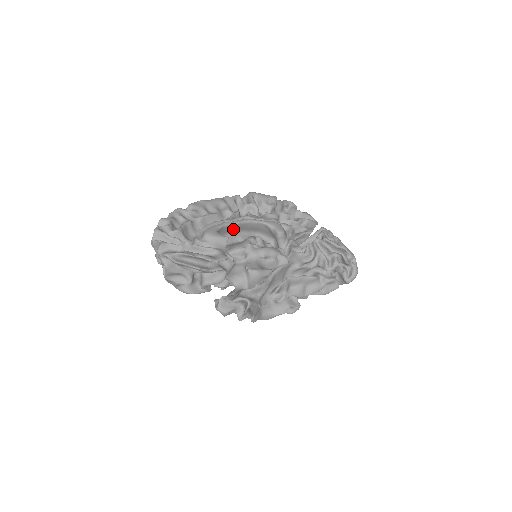
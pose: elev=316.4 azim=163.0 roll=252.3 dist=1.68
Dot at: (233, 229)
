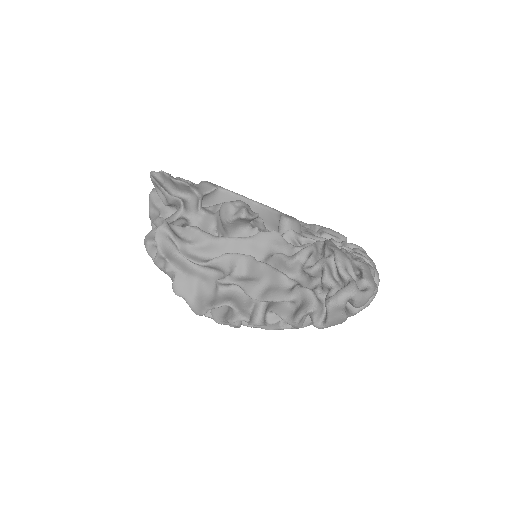
Dot at: occluded
